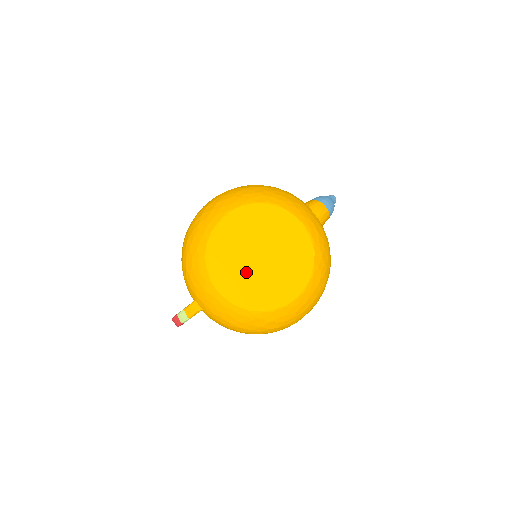
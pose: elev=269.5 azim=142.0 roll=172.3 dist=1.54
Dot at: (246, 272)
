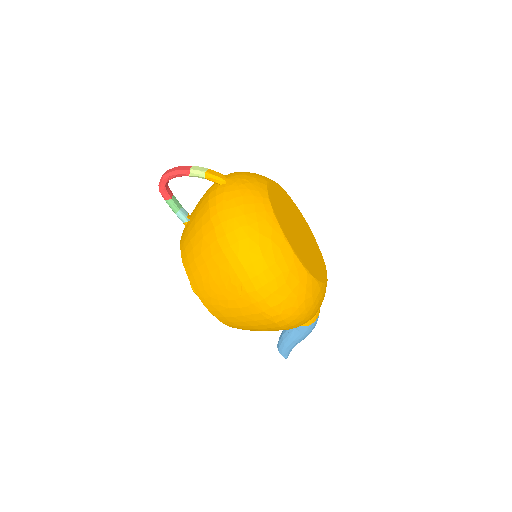
Dot at: (287, 215)
